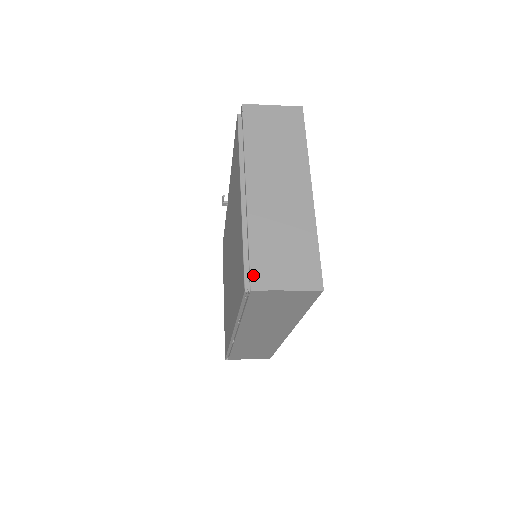
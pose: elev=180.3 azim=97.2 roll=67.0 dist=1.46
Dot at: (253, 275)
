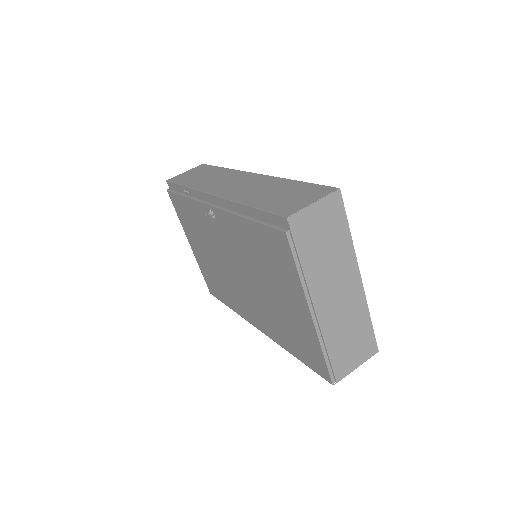
Dot at: (336, 372)
